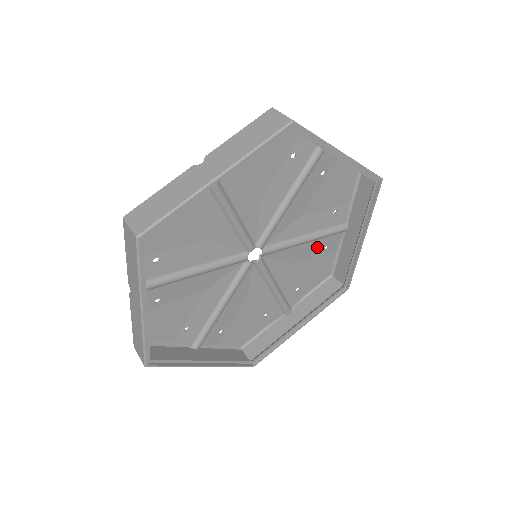
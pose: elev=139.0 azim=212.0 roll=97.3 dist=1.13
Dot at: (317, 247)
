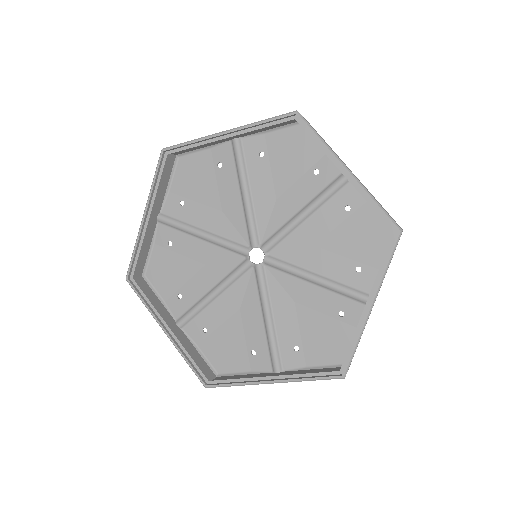
Dot at: (332, 214)
